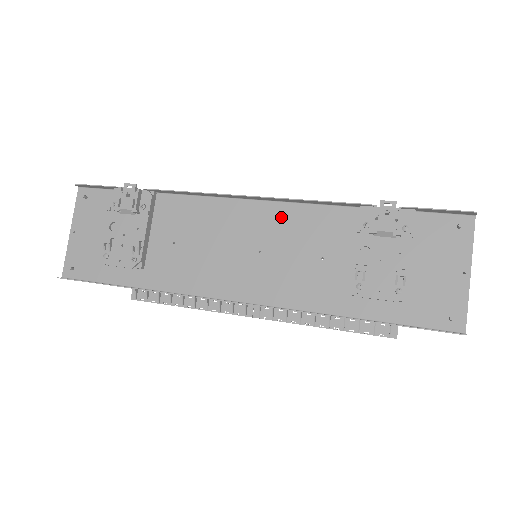
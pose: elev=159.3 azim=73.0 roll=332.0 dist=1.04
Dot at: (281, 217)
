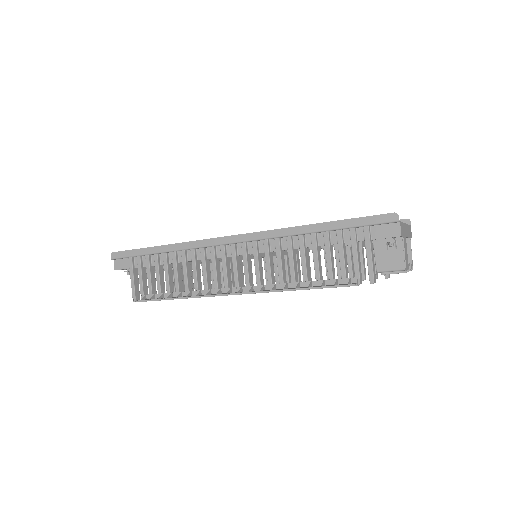
Dot at: occluded
